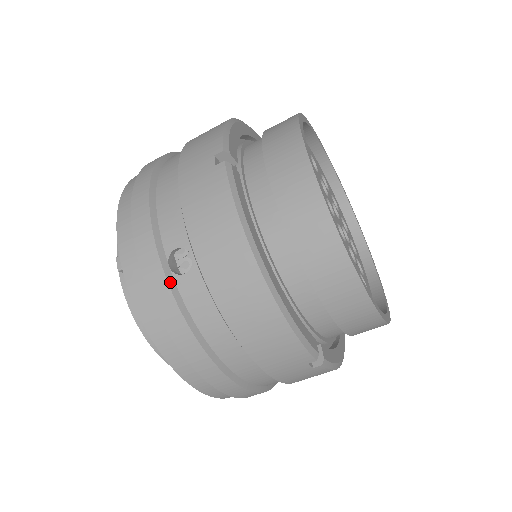
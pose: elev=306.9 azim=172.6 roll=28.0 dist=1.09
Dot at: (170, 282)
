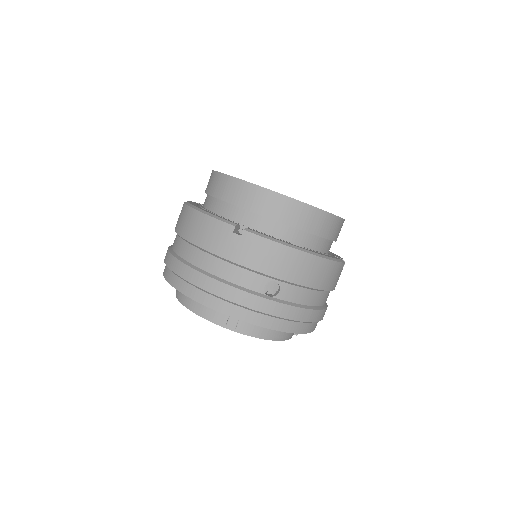
Dot at: (278, 301)
